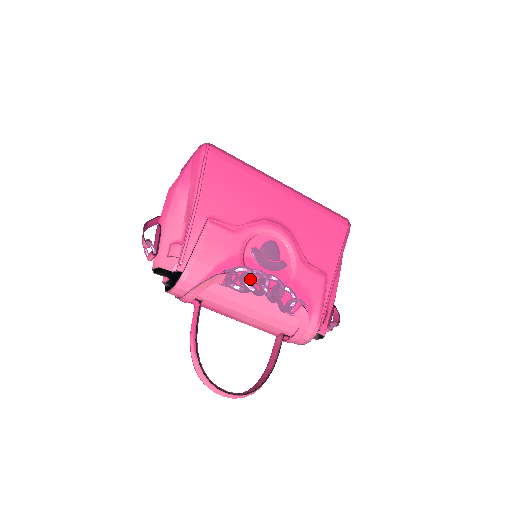
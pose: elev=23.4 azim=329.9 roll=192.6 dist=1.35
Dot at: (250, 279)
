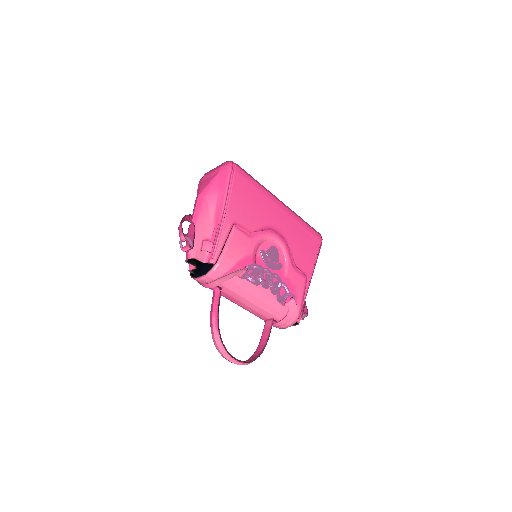
Dot at: (260, 275)
